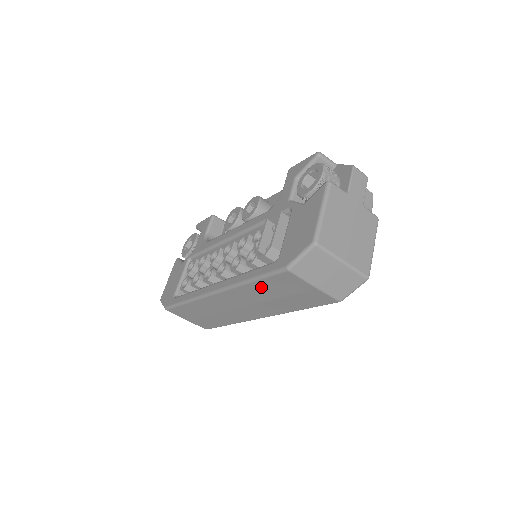
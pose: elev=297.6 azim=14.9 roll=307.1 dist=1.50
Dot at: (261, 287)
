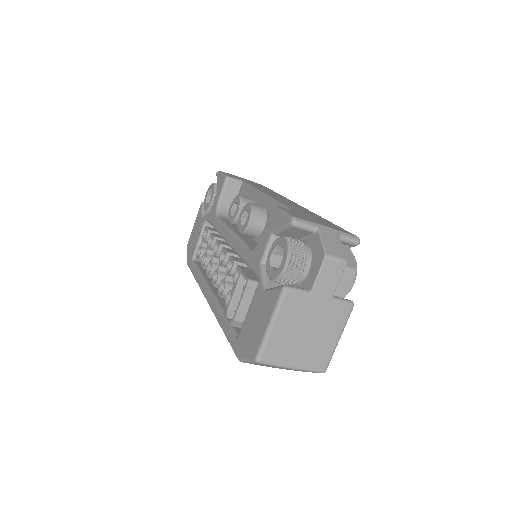
Dot at: occluded
